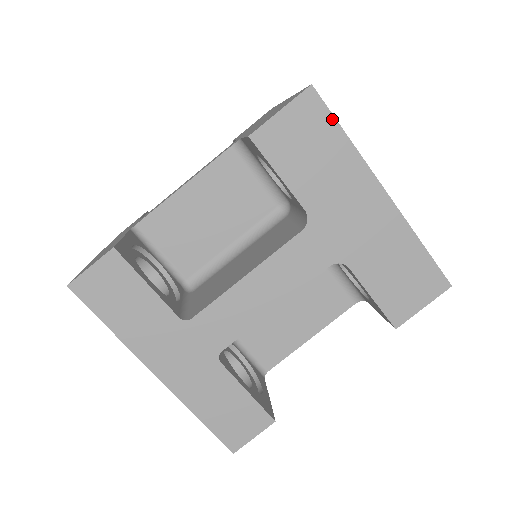
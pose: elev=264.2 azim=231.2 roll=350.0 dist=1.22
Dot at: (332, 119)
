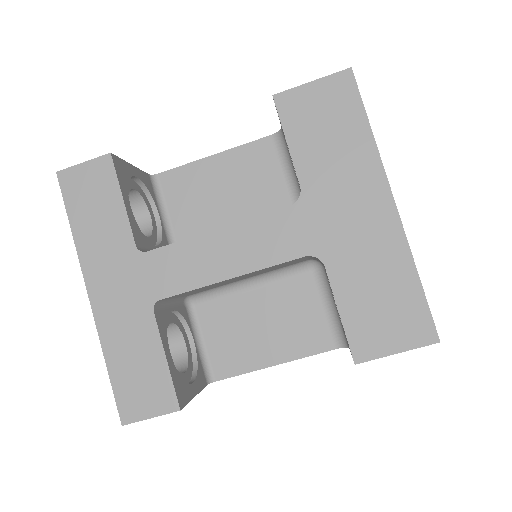
Dot at: (360, 106)
